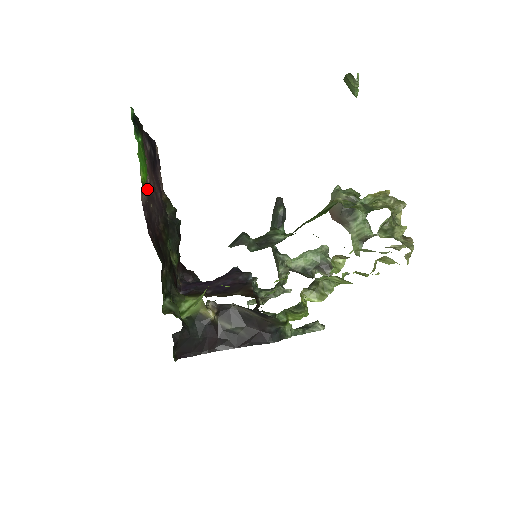
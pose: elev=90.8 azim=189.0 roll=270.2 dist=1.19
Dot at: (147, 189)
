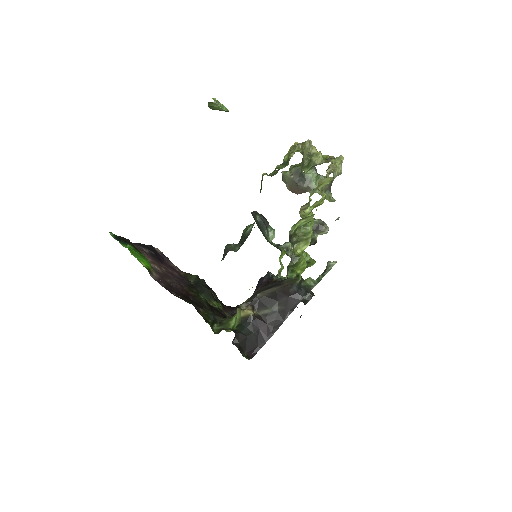
Dot at: (157, 272)
